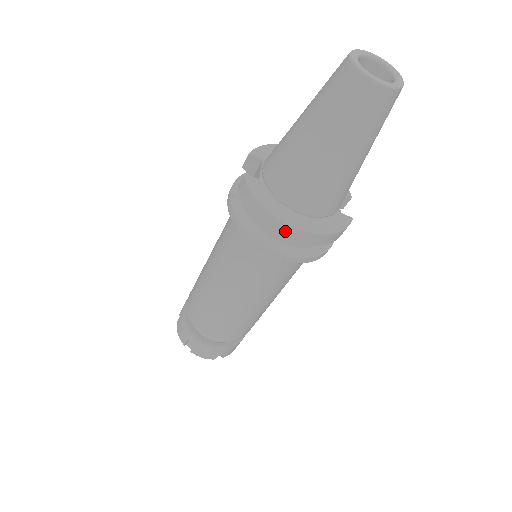
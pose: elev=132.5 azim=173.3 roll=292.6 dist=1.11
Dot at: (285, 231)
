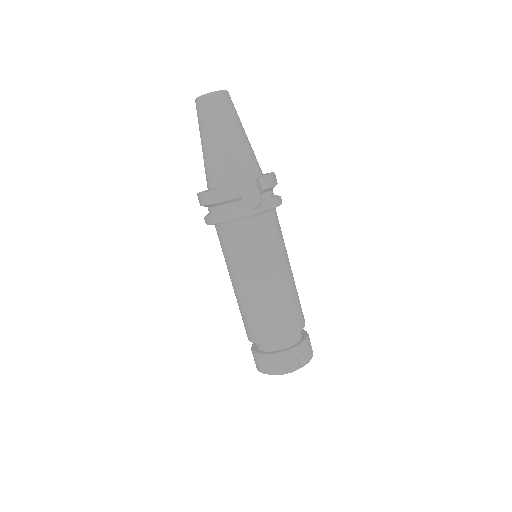
Dot at: (199, 200)
